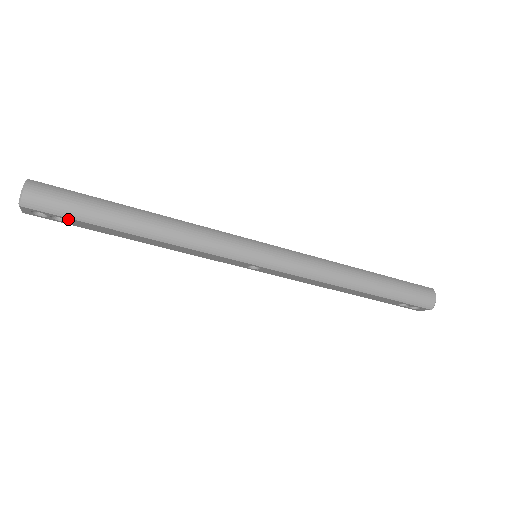
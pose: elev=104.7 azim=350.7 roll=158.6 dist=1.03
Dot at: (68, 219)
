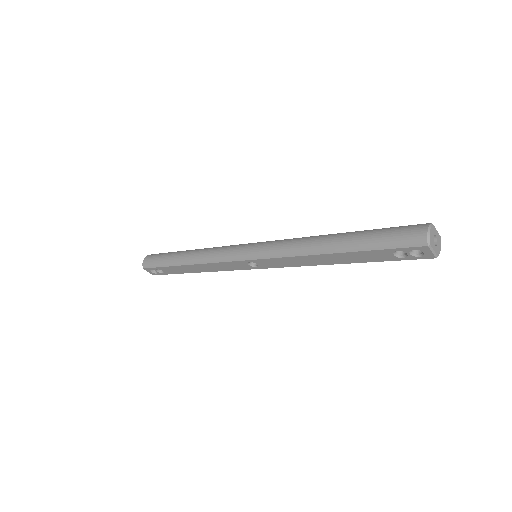
Dot at: (160, 268)
